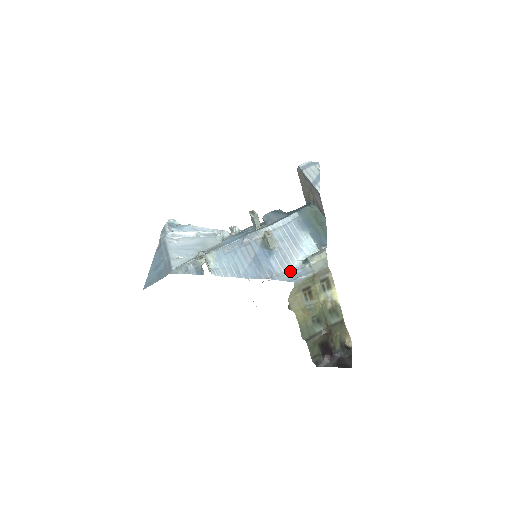
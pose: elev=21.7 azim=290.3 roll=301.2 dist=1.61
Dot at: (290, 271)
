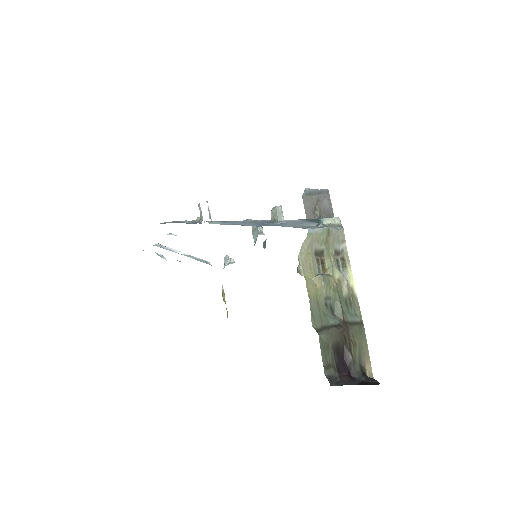
Dot at: (302, 226)
